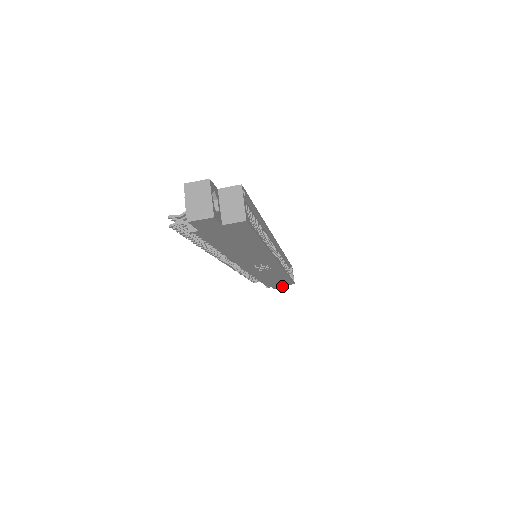
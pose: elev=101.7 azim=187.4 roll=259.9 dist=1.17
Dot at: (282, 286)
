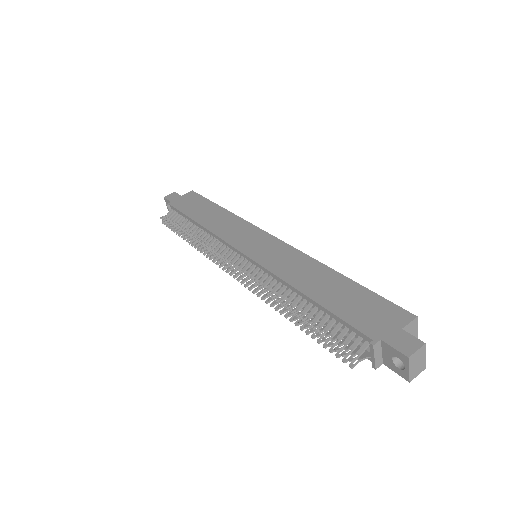
Dot at: occluded
